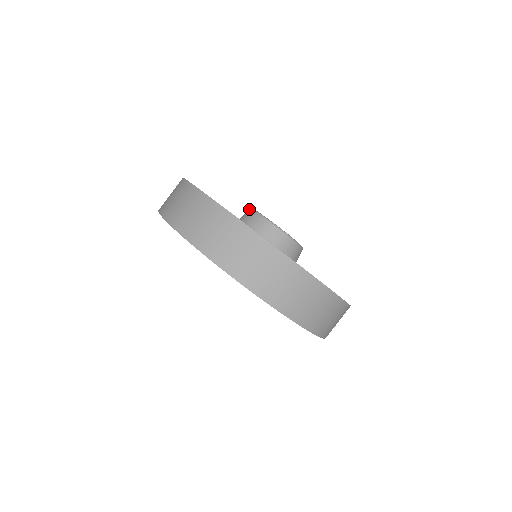
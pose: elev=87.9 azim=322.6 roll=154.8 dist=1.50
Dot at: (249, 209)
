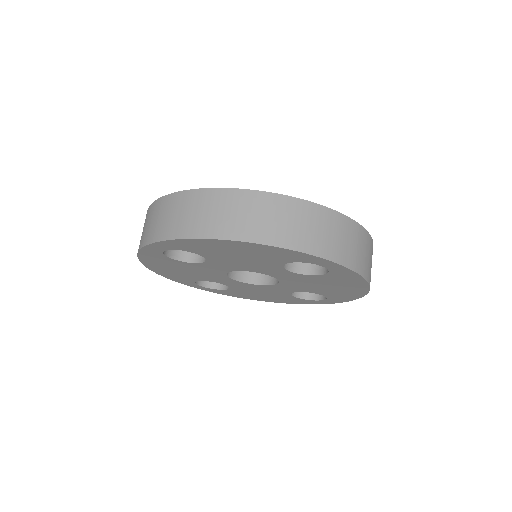
Dot at: occluded
